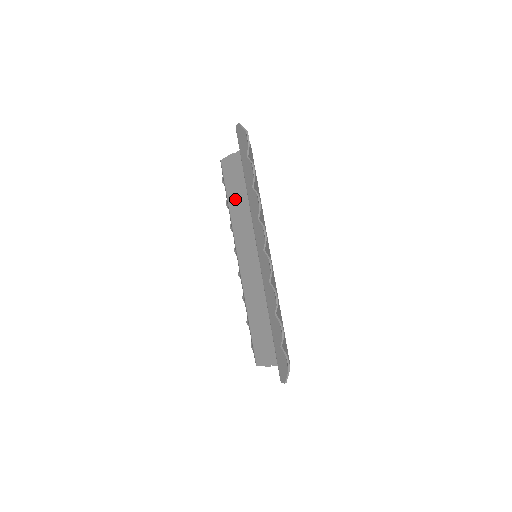
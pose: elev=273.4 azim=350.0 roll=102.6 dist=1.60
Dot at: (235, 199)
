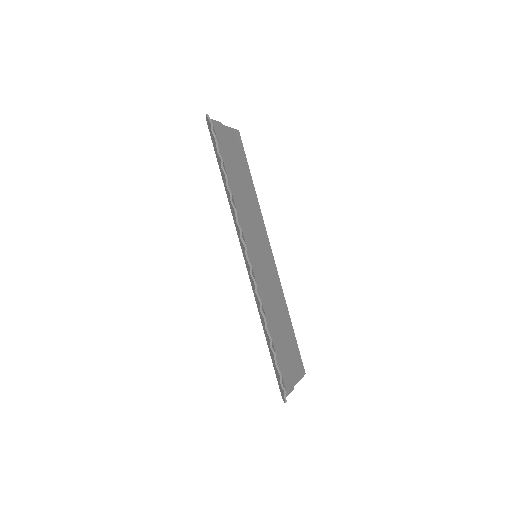
Dot at: occluded
